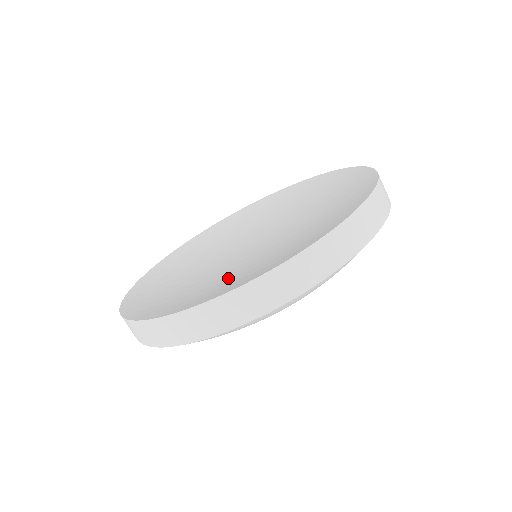
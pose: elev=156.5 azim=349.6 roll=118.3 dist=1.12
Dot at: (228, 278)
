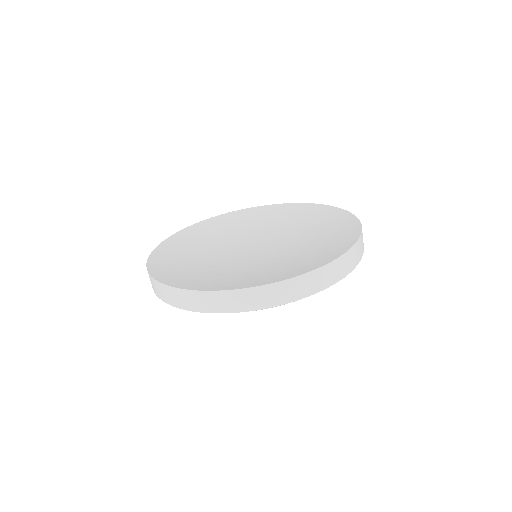
Dot at: (193, 264)
